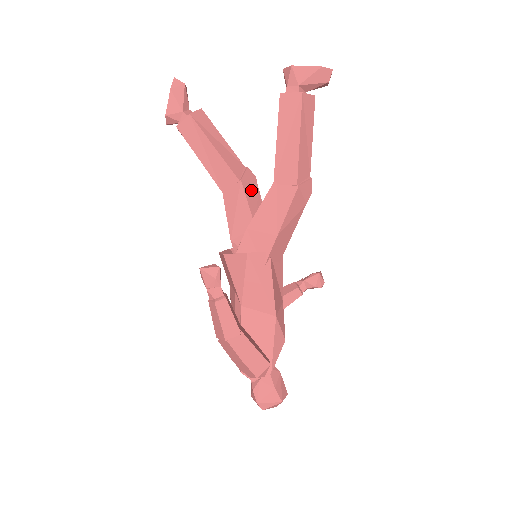
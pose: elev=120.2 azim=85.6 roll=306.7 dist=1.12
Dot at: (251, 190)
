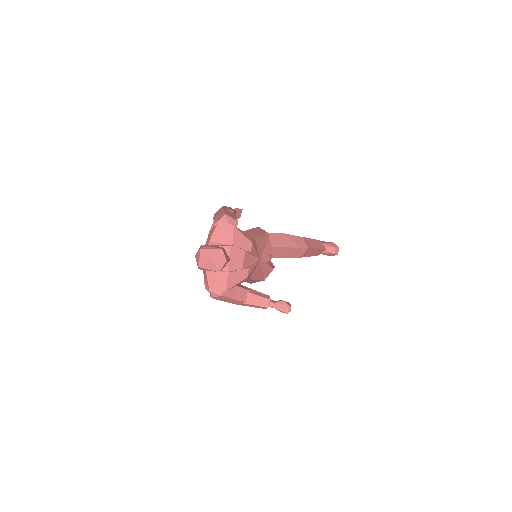
Dot at: occluded
